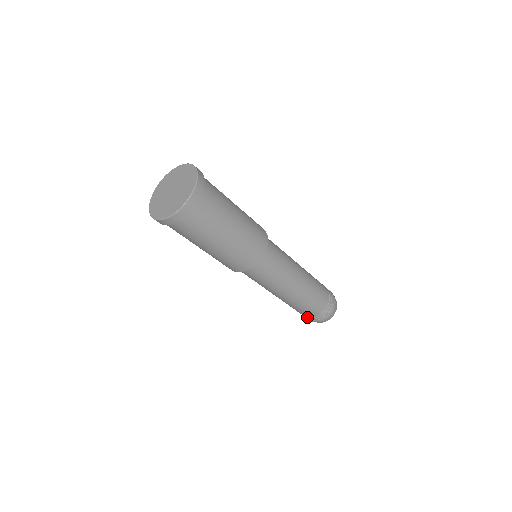
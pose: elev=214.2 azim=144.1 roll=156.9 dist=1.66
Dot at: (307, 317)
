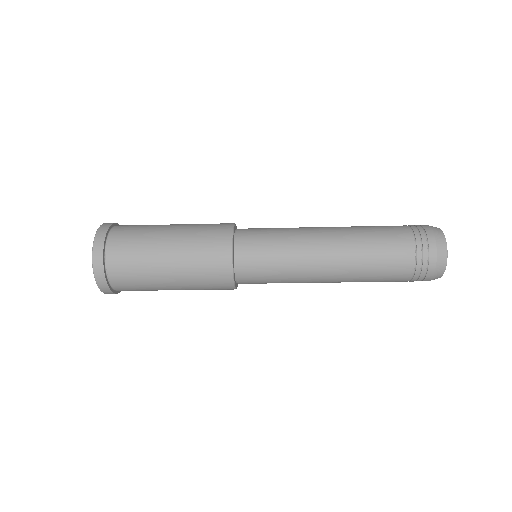
Dot at: occluded
